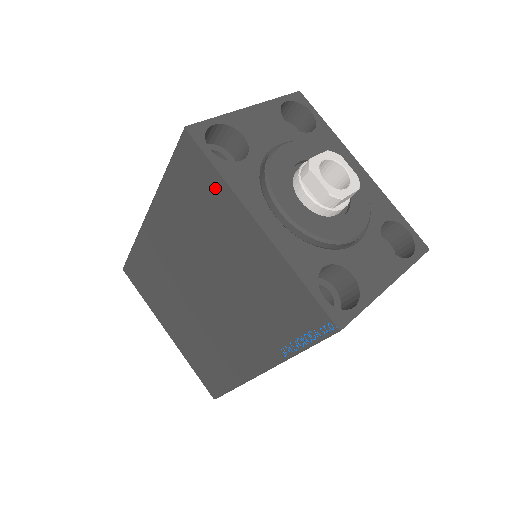
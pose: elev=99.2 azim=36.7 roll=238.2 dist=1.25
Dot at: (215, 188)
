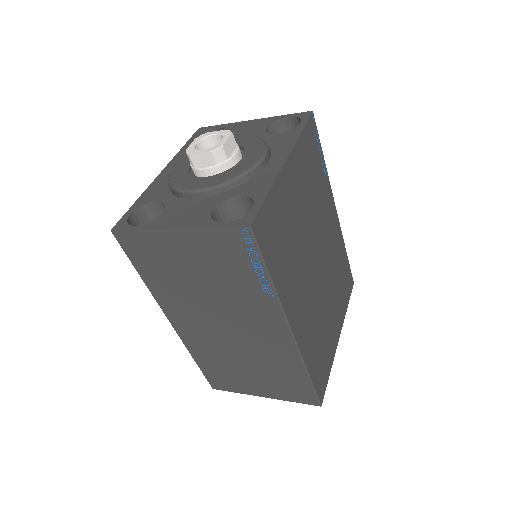
Dot at: occluded
